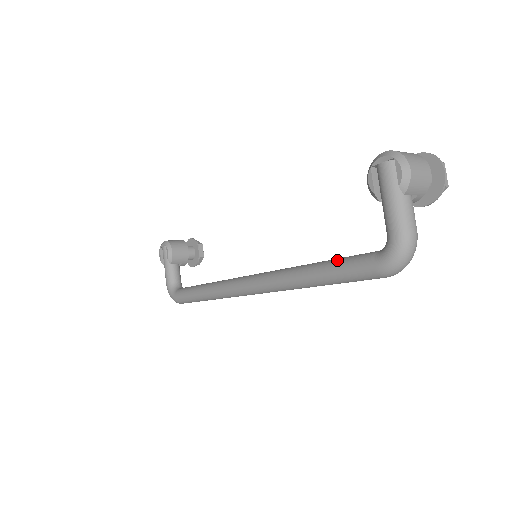
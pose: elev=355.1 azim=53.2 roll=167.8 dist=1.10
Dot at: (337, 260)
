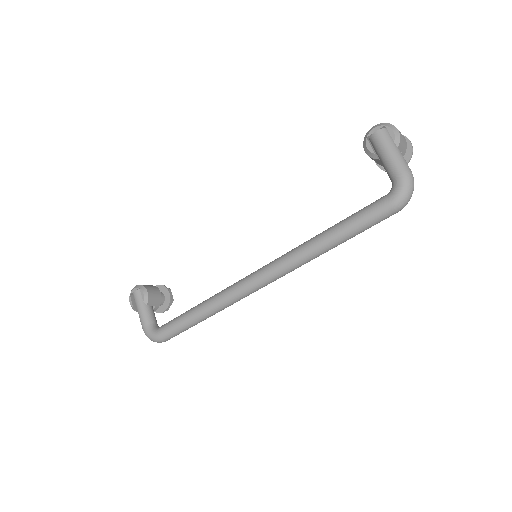
Dot at: (351, 215)
